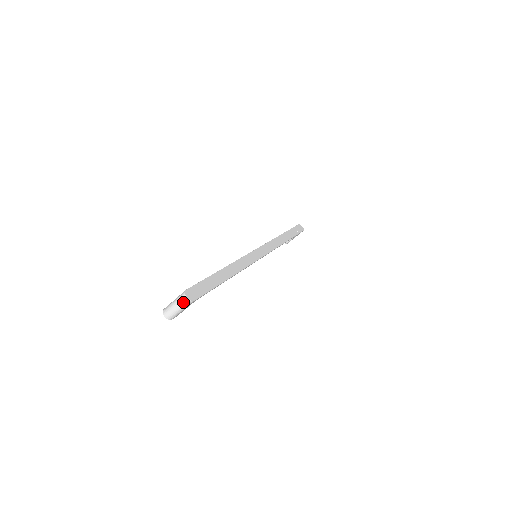
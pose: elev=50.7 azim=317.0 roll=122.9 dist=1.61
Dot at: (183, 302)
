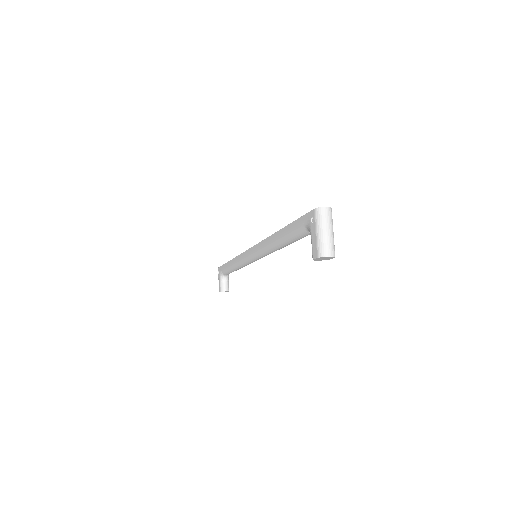
Dot at: (328, 216)
